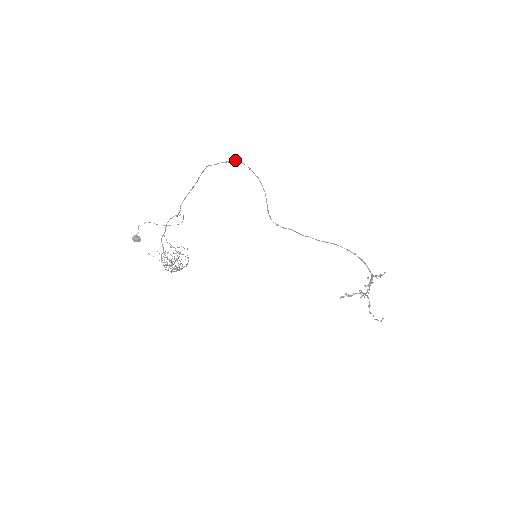
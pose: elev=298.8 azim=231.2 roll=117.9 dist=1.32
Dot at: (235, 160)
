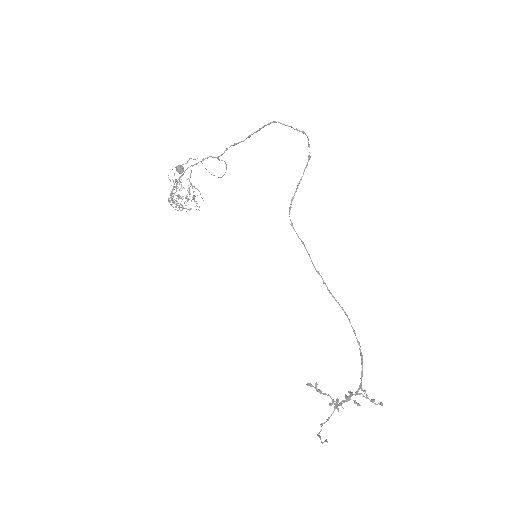
Dot at: occluded
